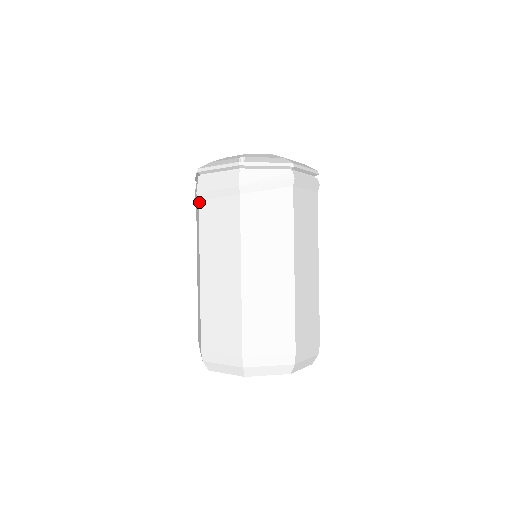
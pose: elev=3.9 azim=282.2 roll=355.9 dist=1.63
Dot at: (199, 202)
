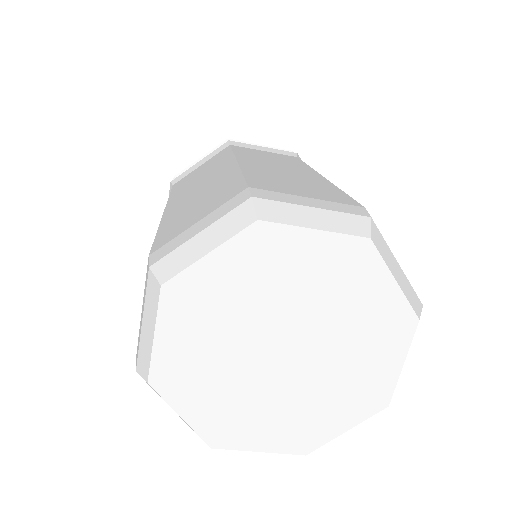
Dot at: (231, 145)
